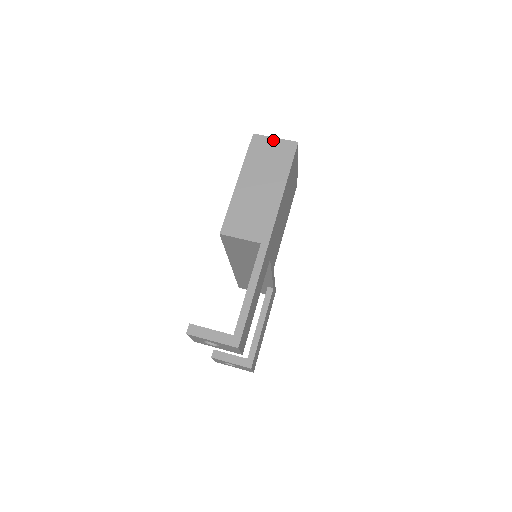
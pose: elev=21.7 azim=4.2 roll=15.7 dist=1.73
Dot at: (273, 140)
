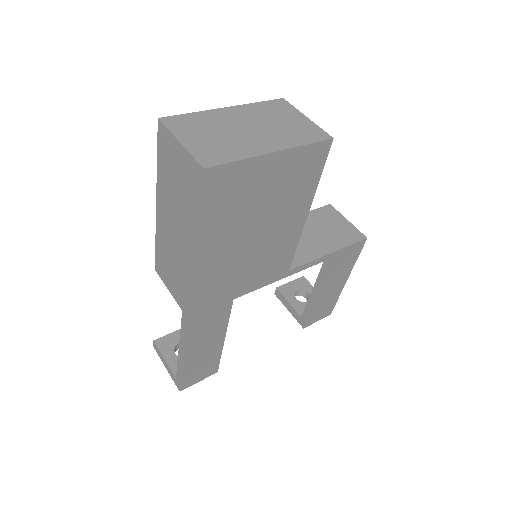
Dot at: (177, 146)
